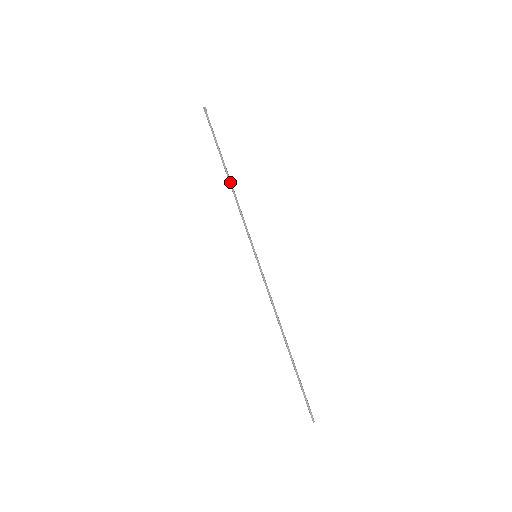
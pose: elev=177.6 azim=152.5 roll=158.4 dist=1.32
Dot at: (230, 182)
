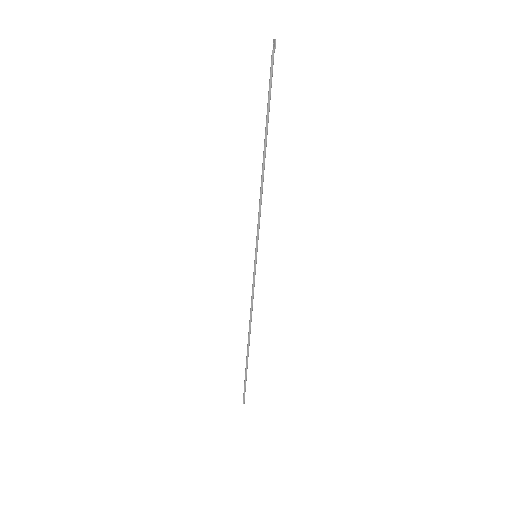
Dot at: (263, 163)
